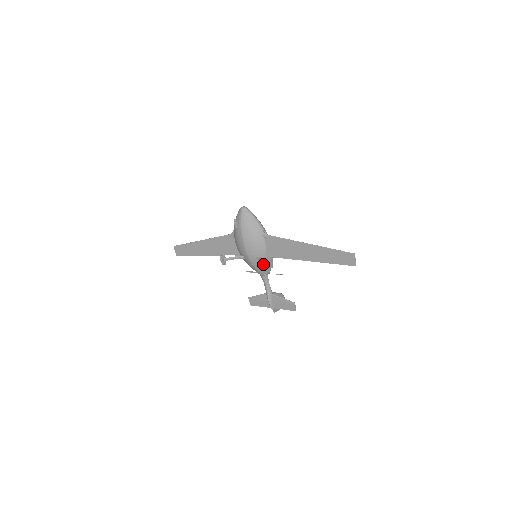
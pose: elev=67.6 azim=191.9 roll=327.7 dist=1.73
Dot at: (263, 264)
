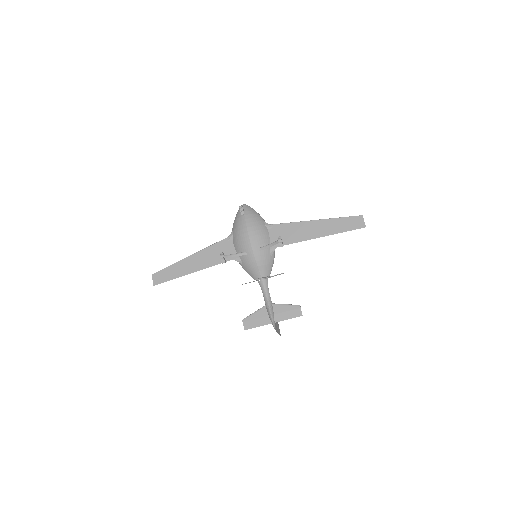
Dot at: (266, 259)
